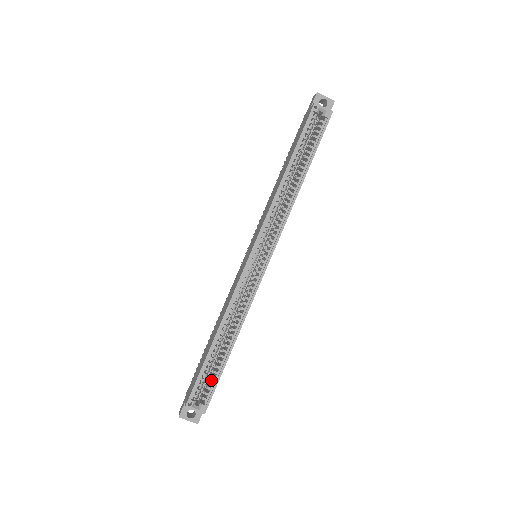
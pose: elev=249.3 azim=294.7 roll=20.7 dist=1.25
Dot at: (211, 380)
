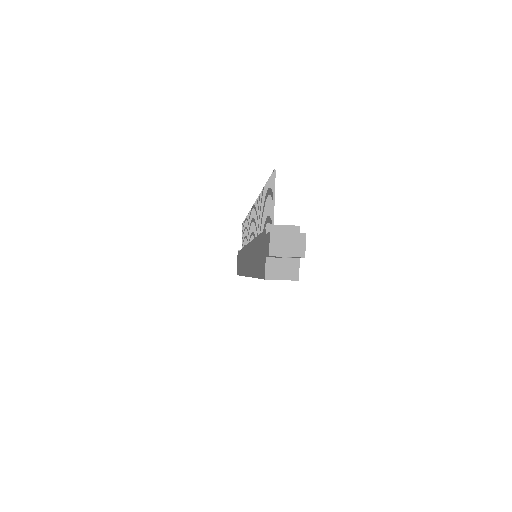
Dot at: occluded
